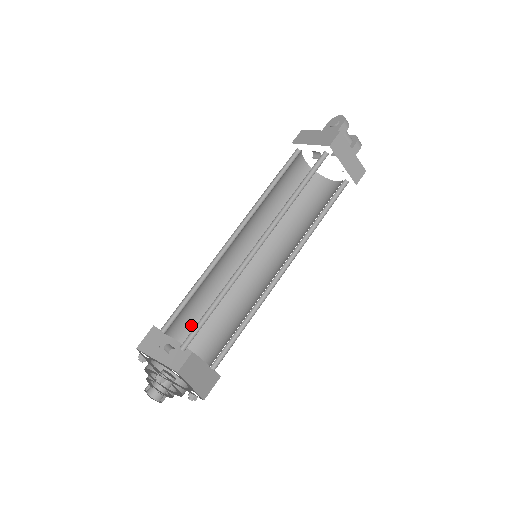
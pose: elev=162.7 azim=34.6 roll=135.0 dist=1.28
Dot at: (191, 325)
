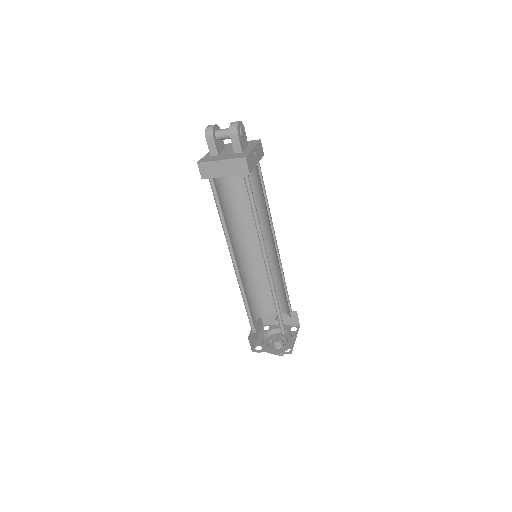
Dot at: (278, 301)
